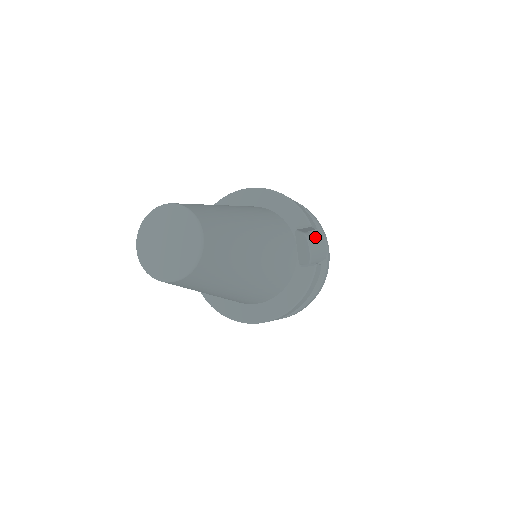
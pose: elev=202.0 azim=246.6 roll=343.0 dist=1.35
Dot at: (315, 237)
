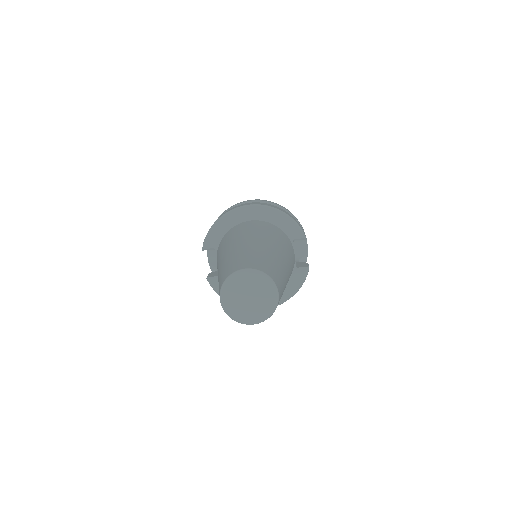
Dot at: occluded
